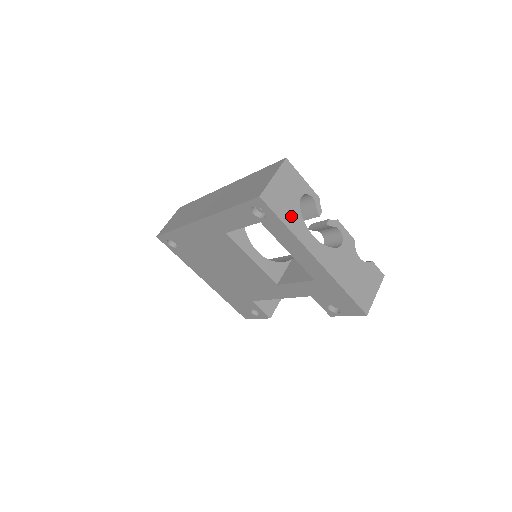
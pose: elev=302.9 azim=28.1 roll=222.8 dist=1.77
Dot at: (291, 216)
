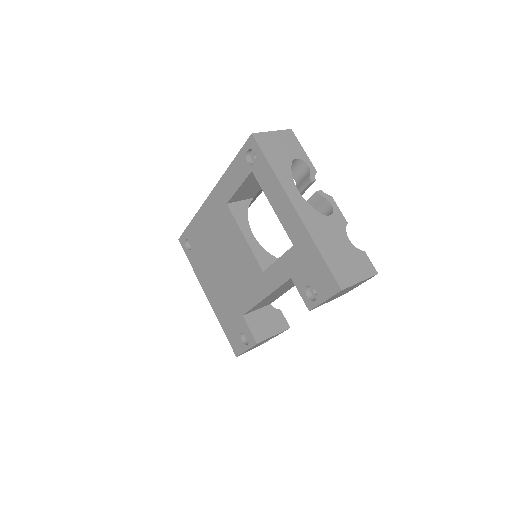
Dot at: (279, 163)
